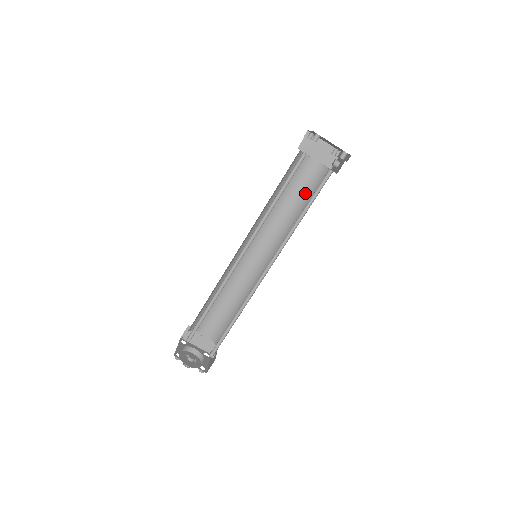
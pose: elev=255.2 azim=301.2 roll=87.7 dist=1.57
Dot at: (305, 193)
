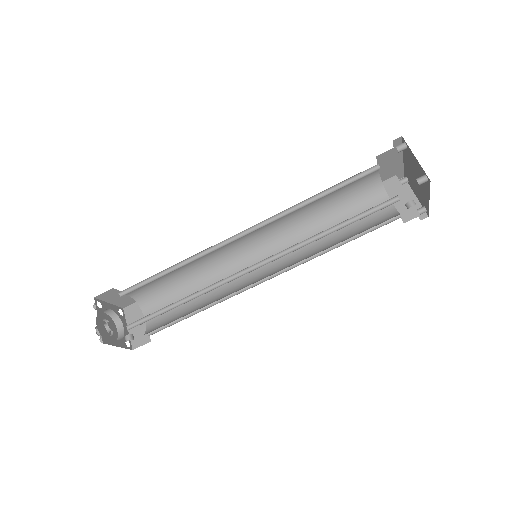
Dot at: (357, 230)
